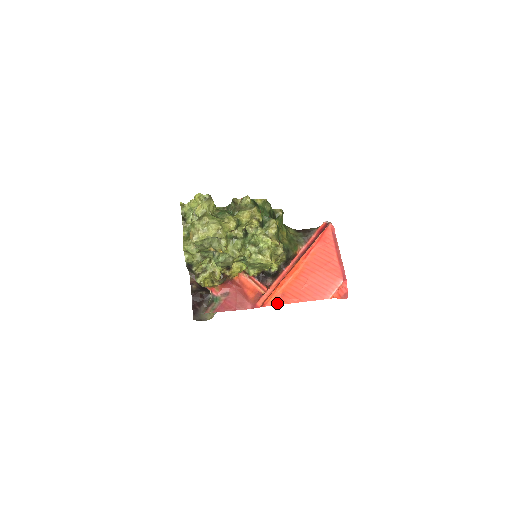
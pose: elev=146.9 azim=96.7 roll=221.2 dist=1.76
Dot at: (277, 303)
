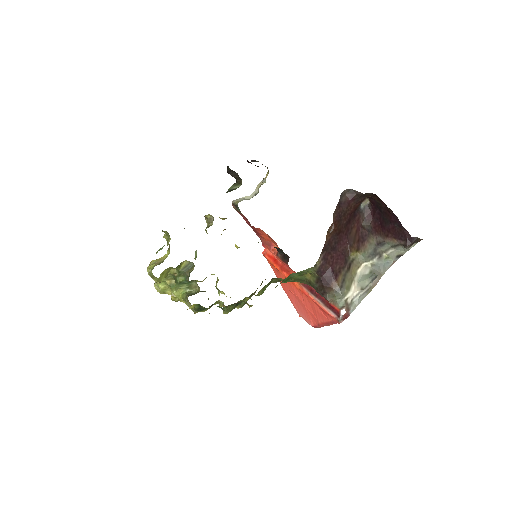
Dot at: (272, 267)
